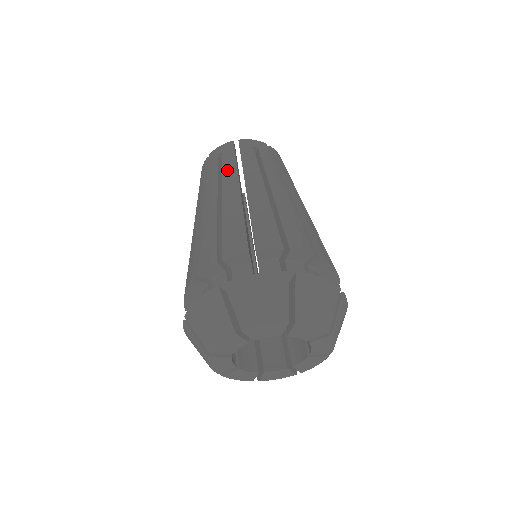
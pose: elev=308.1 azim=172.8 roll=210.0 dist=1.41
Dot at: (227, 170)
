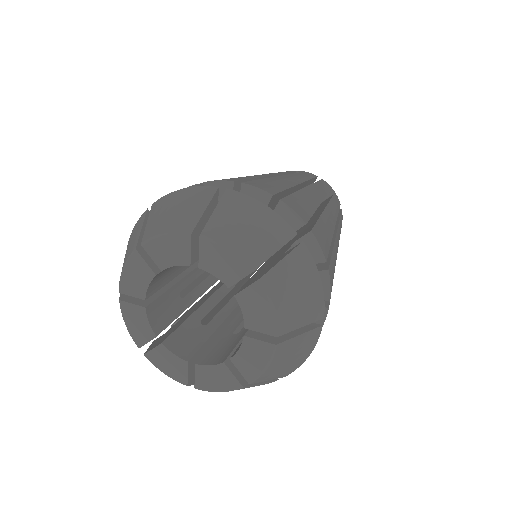
Dot at: occluded
